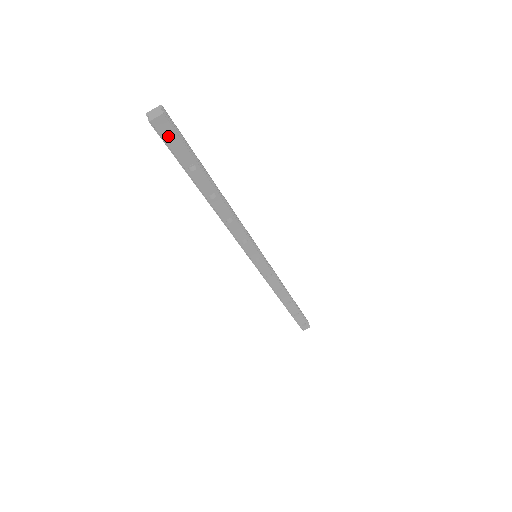
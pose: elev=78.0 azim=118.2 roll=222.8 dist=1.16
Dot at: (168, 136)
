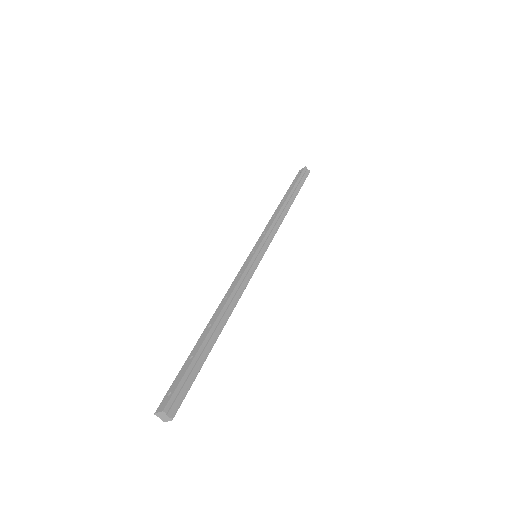
Dot at: (177, 399)
